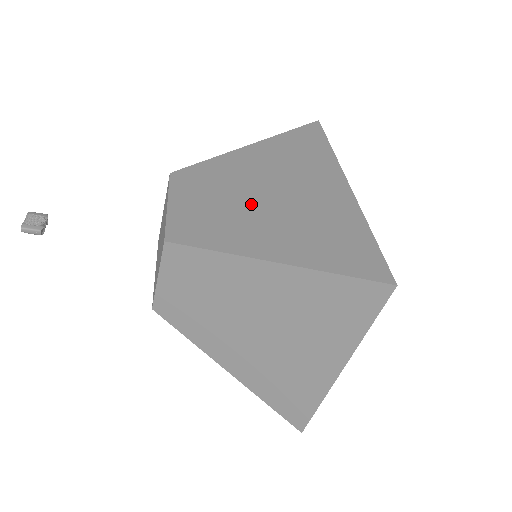
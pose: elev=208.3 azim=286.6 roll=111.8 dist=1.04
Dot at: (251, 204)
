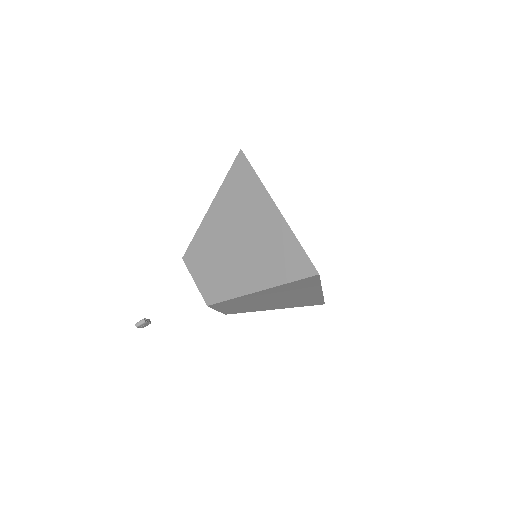
Dot at: occluded
